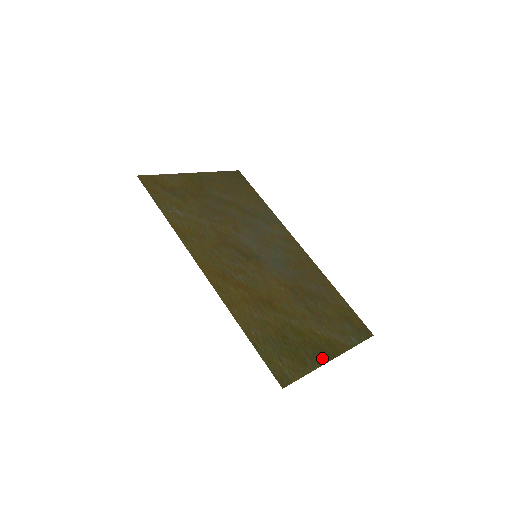
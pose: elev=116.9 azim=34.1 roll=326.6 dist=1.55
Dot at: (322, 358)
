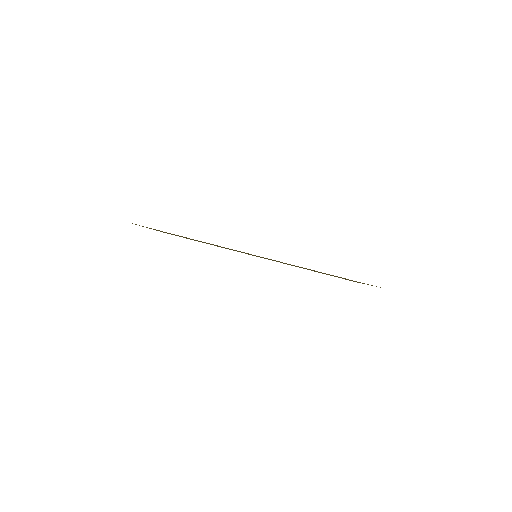
Dot at: occluded
